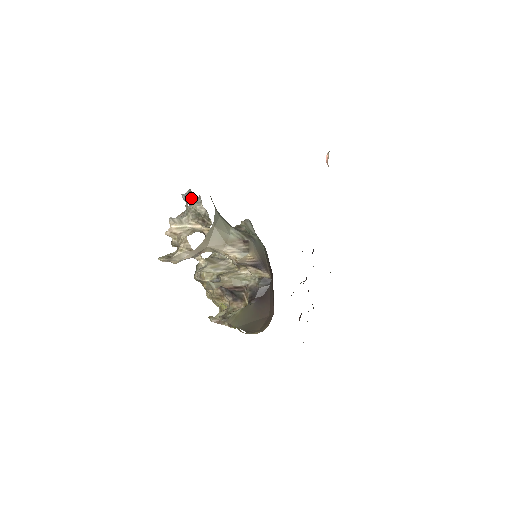
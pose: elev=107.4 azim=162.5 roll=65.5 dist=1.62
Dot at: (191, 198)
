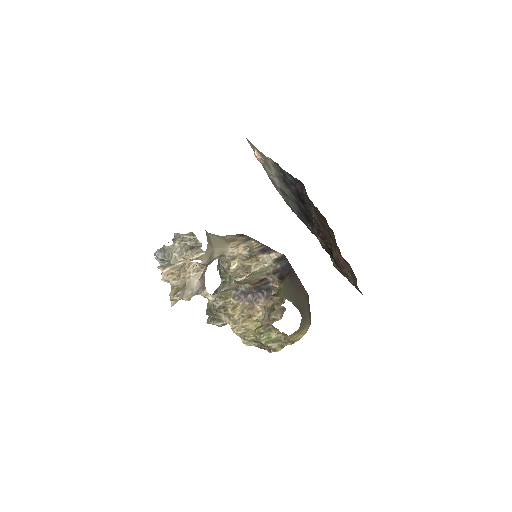
Dot at: occluded
